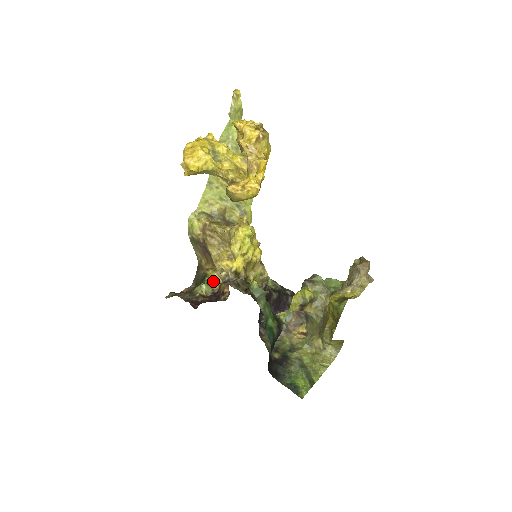
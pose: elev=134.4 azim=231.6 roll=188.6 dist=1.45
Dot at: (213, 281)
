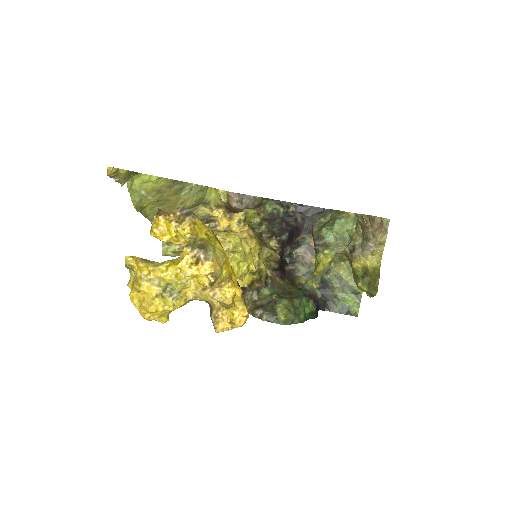
Dot at: occluded
